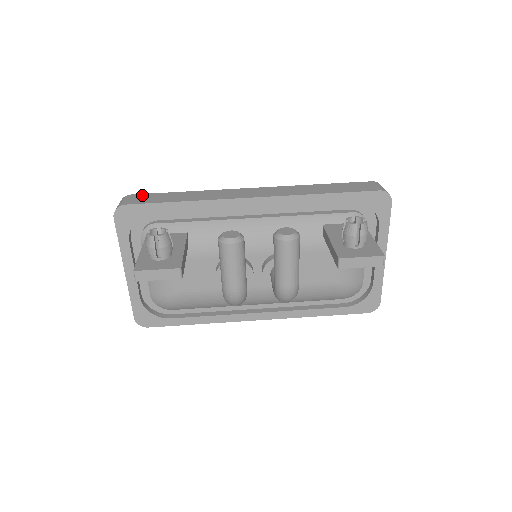
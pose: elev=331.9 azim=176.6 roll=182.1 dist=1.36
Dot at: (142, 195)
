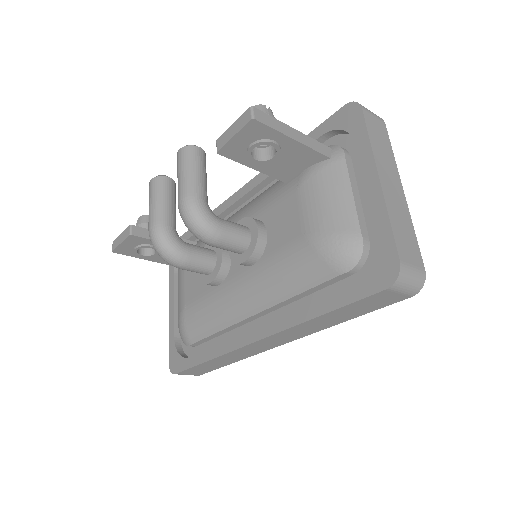
Dot at: occluded
